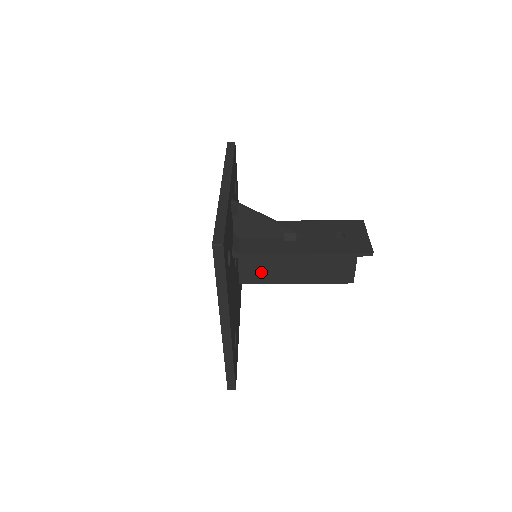
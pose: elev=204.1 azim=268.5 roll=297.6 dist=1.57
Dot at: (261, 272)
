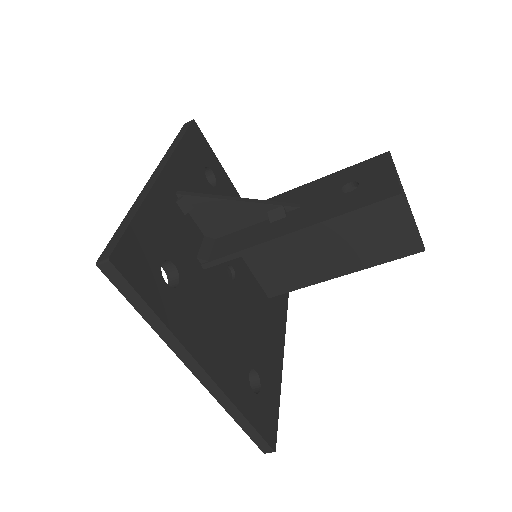
Dot at: (287, 274)
